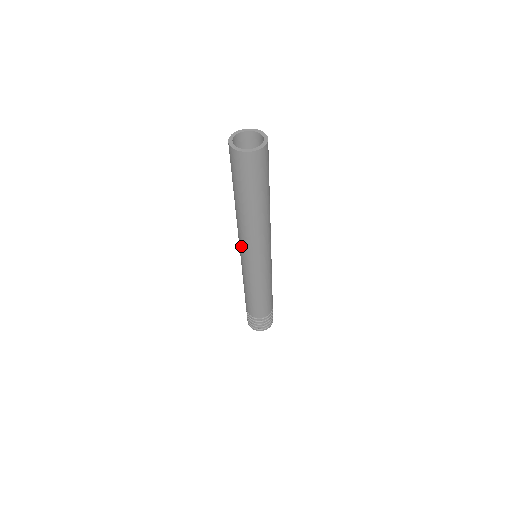
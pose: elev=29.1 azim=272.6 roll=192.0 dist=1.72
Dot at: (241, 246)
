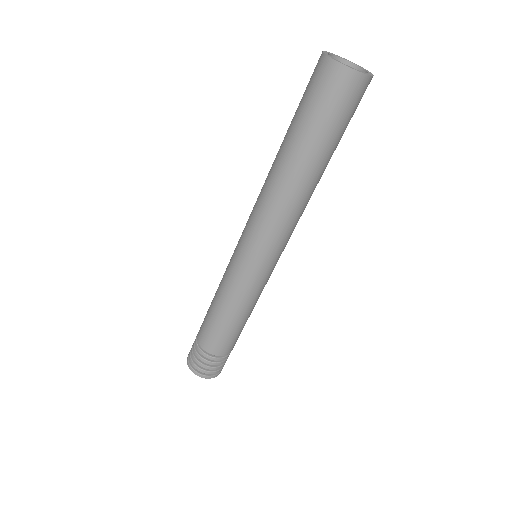
Dot at: (250, 226)
